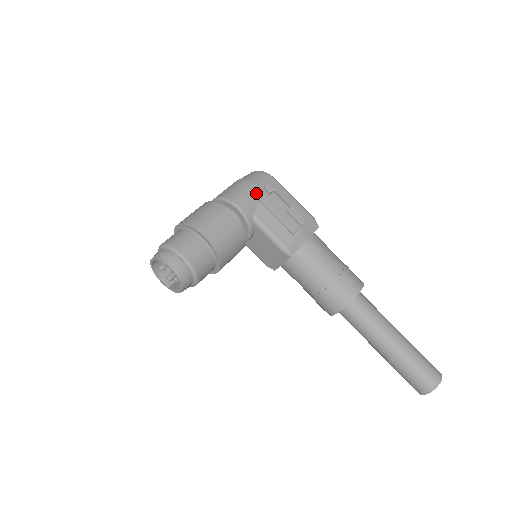
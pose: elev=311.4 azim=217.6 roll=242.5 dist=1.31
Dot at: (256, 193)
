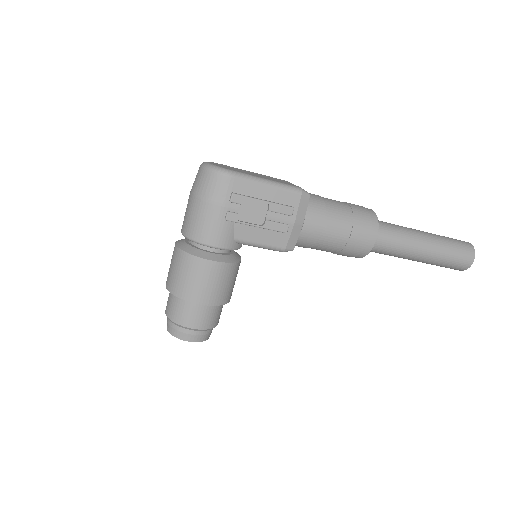
Dot at: (225, 218)
